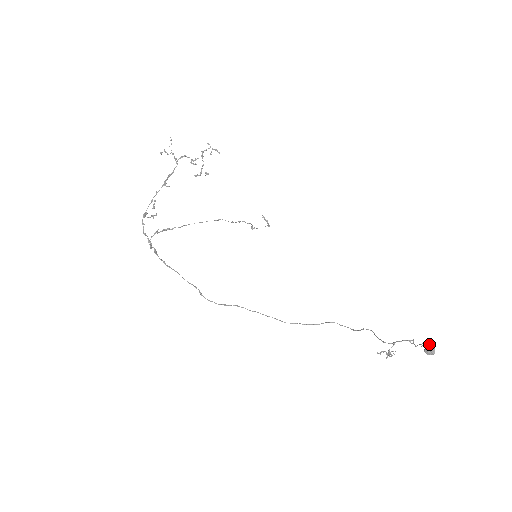
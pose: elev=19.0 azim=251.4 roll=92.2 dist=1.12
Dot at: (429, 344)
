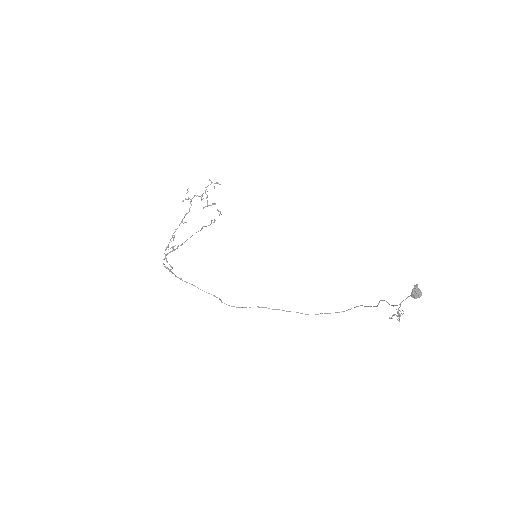
Dot at: (415, 288)
